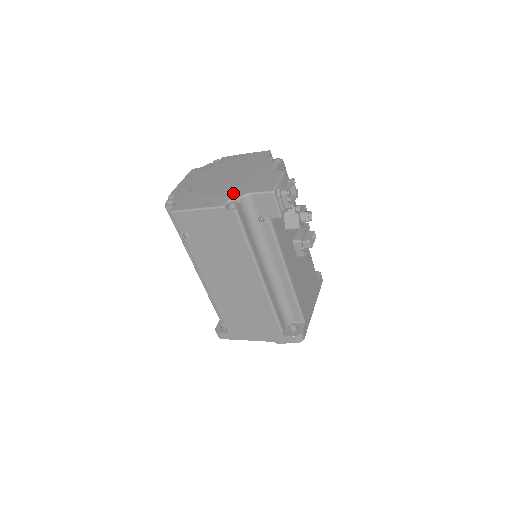
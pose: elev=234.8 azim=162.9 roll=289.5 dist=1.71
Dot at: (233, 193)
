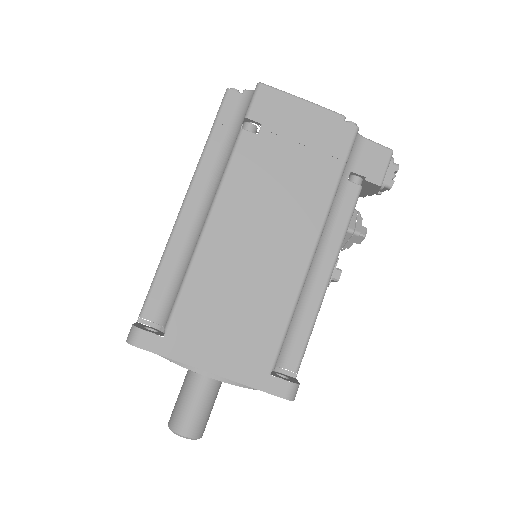
Dot at: occluded
